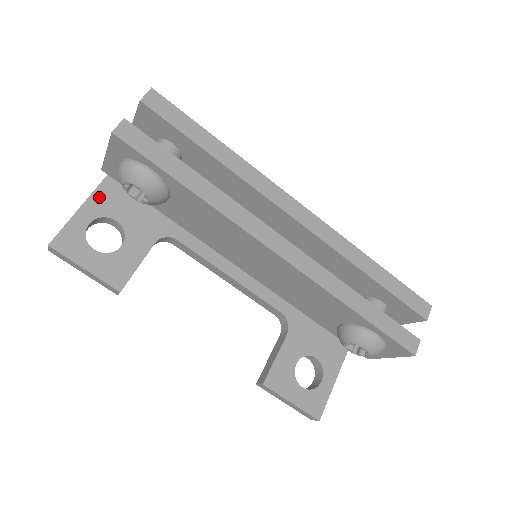
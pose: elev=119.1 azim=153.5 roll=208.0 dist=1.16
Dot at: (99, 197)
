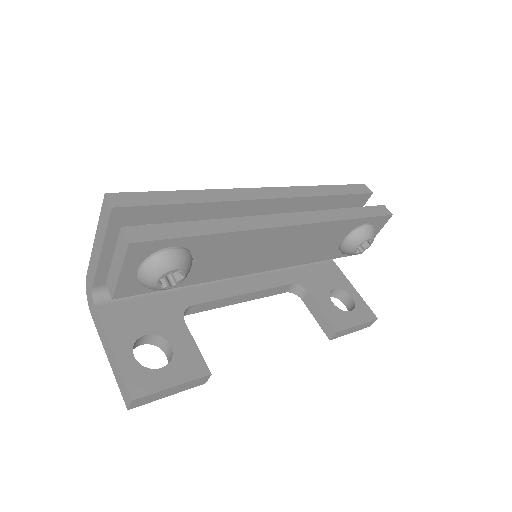
Dot at: (114, 332)
